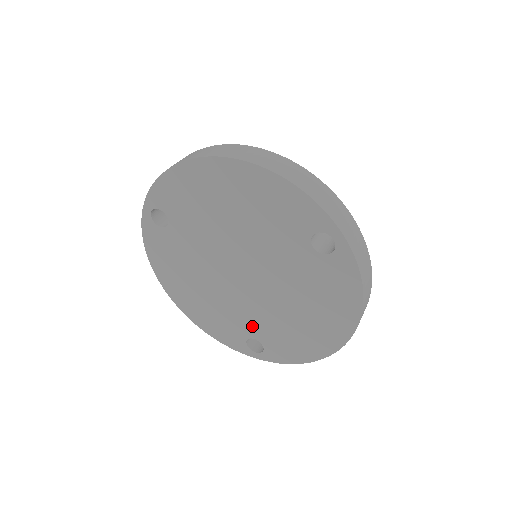
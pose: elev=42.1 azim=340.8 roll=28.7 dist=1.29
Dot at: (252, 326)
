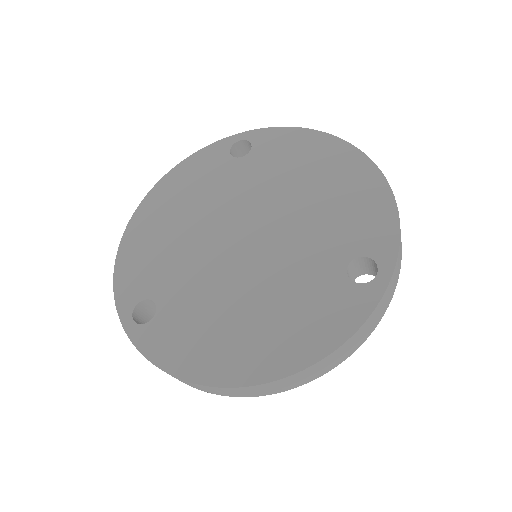
Dot at: (175, 290)
